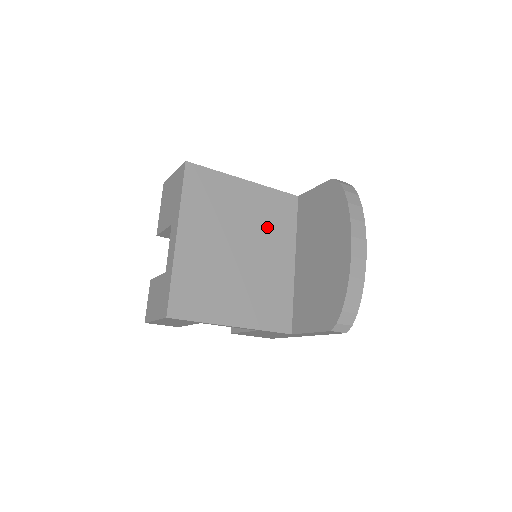
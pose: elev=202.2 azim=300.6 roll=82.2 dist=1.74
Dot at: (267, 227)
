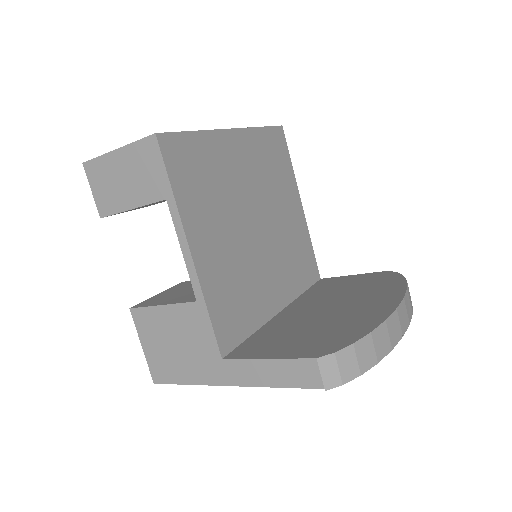
Dot at: (287, 251)
